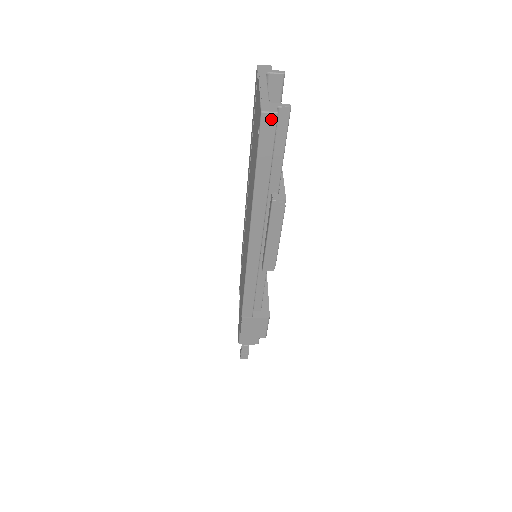
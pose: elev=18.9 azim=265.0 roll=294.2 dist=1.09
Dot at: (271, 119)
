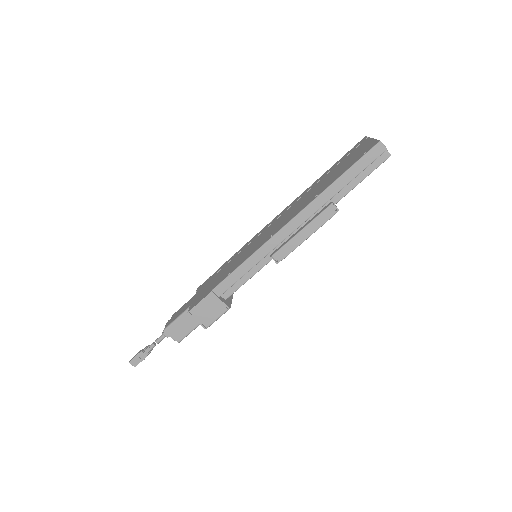
Dot at: (381, 149)
